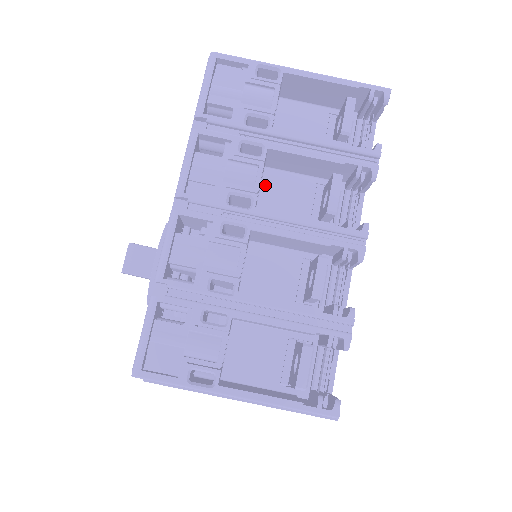
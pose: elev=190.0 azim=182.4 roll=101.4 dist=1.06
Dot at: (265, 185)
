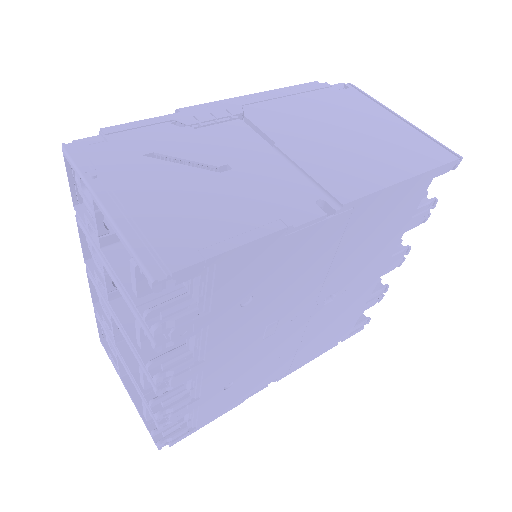
Dot at: occluded
